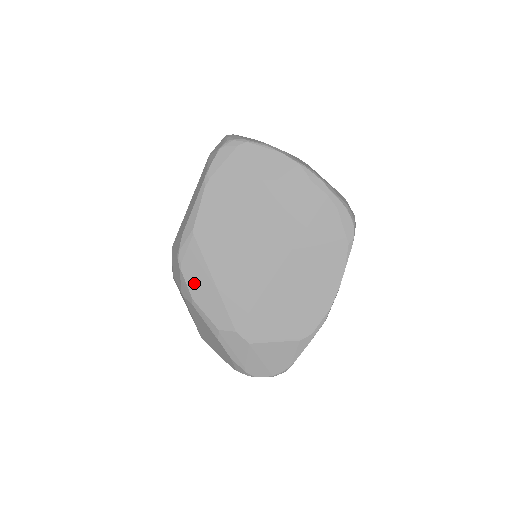
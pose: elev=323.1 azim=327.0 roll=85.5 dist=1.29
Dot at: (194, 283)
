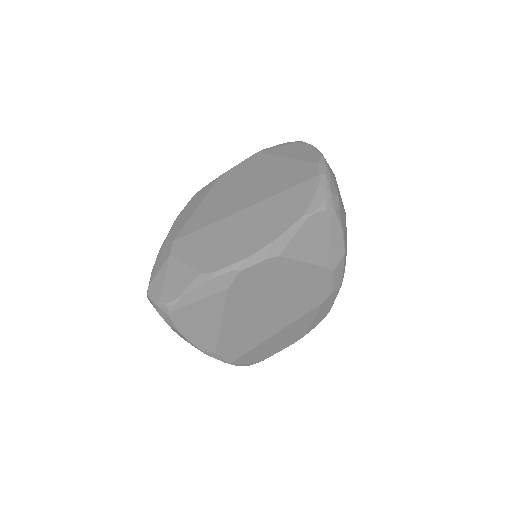
Dot at: (189, 206)
